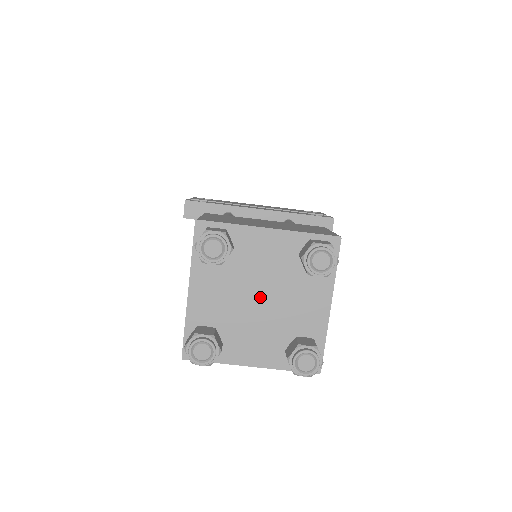
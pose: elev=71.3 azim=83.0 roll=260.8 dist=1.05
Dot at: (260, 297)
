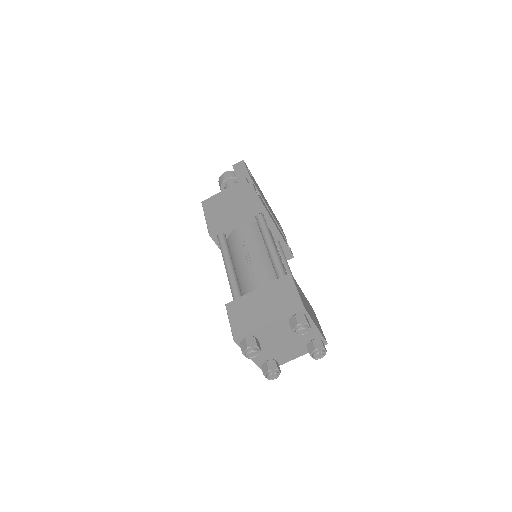
Dot at: (284, 342)
